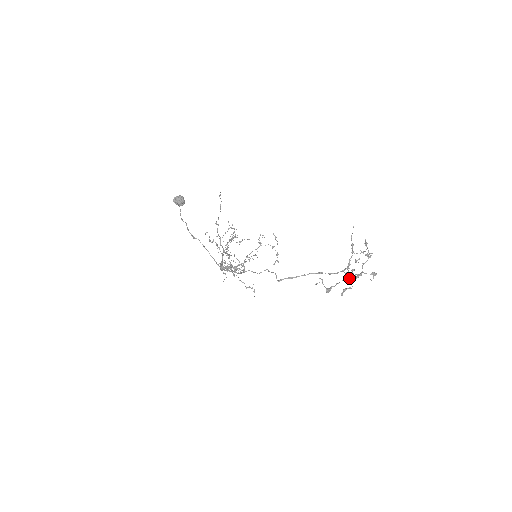
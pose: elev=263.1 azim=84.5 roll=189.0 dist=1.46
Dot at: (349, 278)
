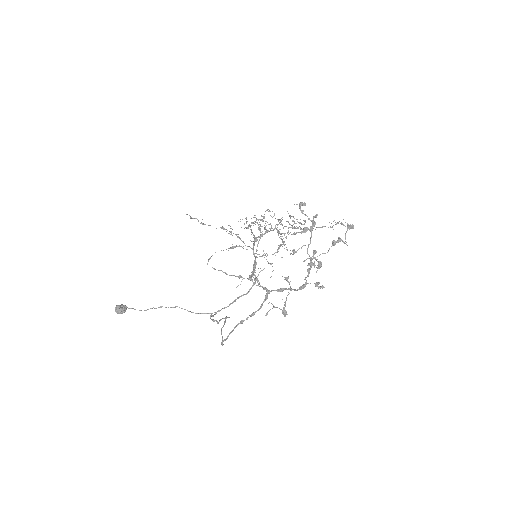
Dot at: (290, 290)
